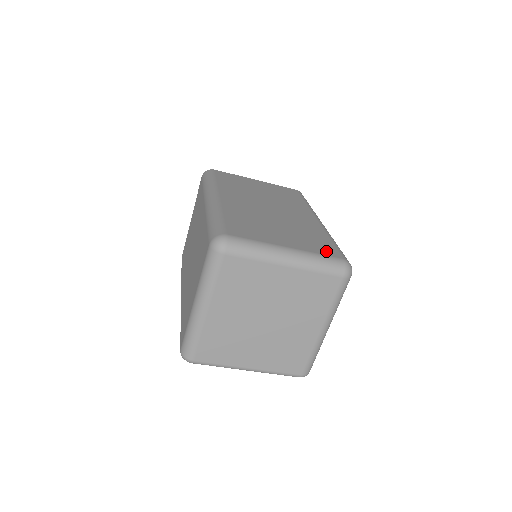
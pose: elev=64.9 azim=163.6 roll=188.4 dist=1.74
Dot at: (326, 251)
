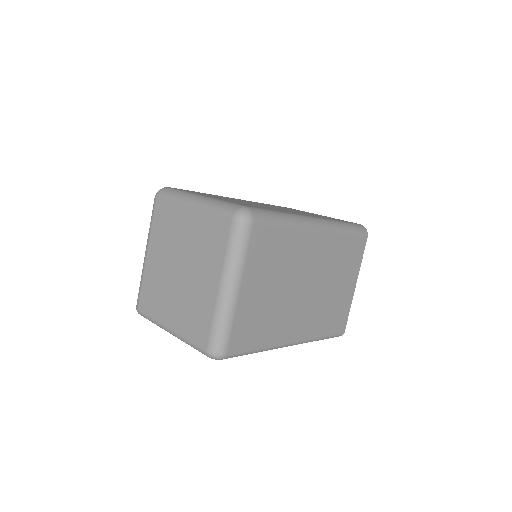
Dot at: (241, 204)
